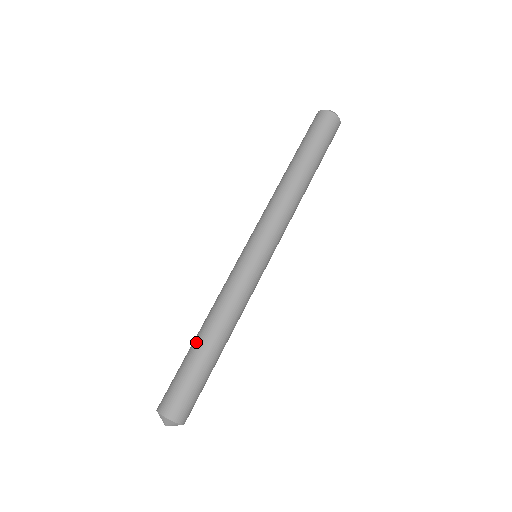
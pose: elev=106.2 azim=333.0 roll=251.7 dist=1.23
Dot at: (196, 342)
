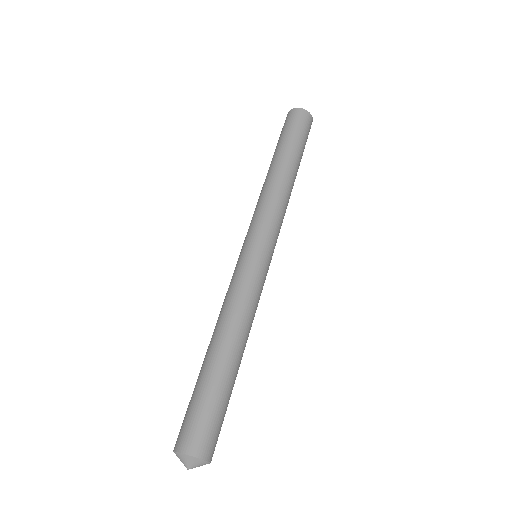
Dot at: occluded
